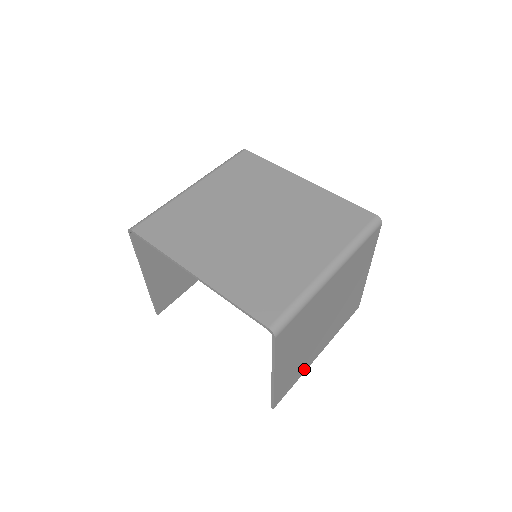
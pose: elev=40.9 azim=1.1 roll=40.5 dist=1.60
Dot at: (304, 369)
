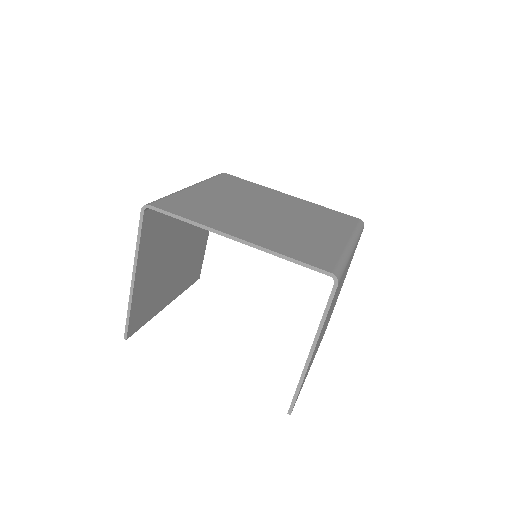
Dot at: (306, 376)
